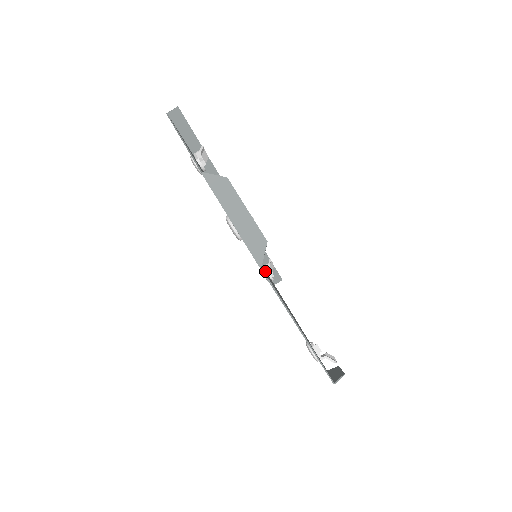
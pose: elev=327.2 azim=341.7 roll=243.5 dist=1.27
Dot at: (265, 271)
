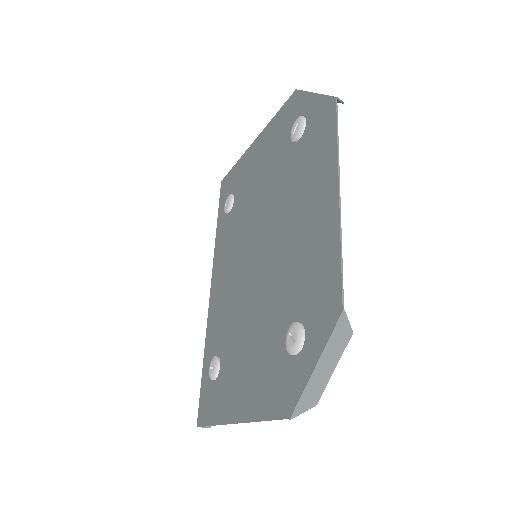
Dot at: (252, 286)
